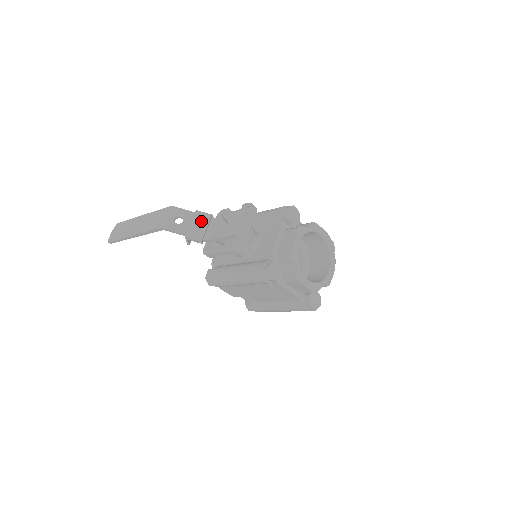
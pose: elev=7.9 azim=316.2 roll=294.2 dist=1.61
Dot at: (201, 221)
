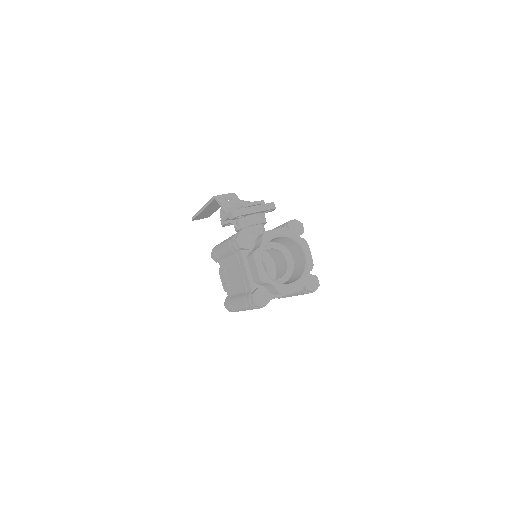
Dot at: occluded
